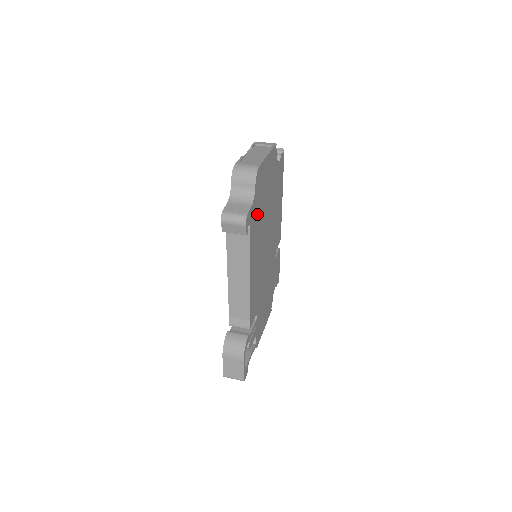
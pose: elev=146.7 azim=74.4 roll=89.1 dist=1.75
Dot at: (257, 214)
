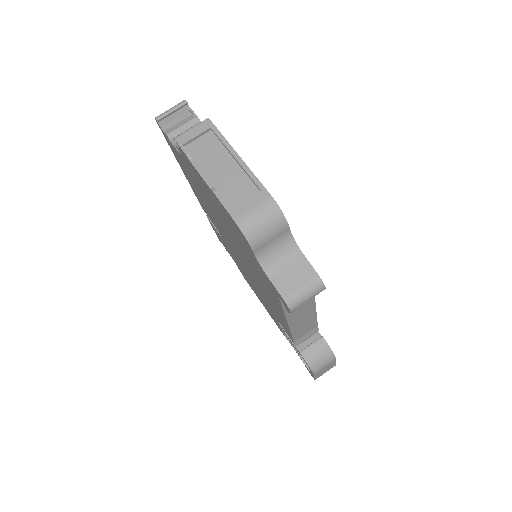
Dot at: occluded
